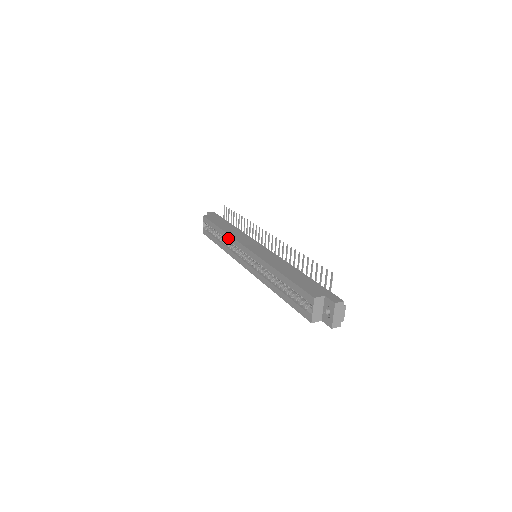
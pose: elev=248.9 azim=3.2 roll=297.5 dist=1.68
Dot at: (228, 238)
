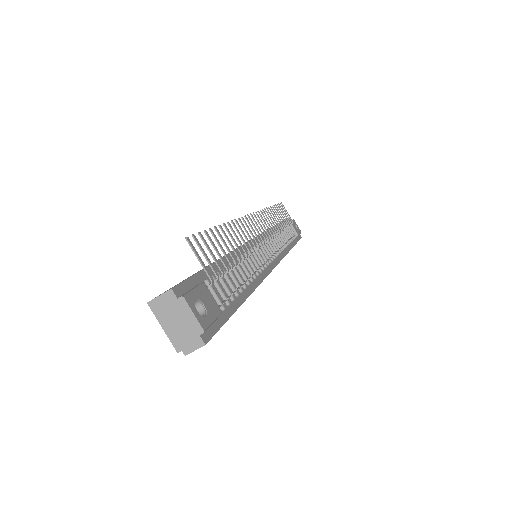
Dot at: occluded
